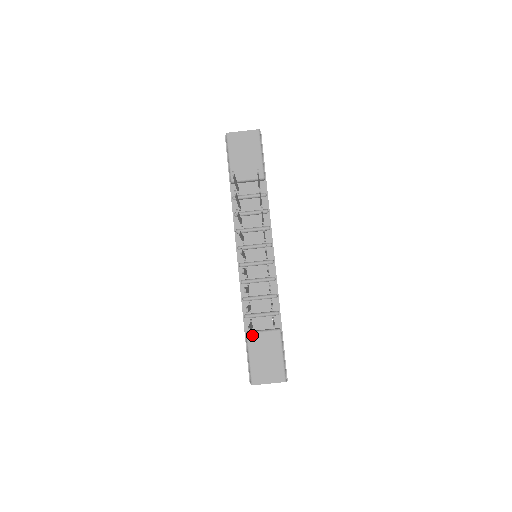
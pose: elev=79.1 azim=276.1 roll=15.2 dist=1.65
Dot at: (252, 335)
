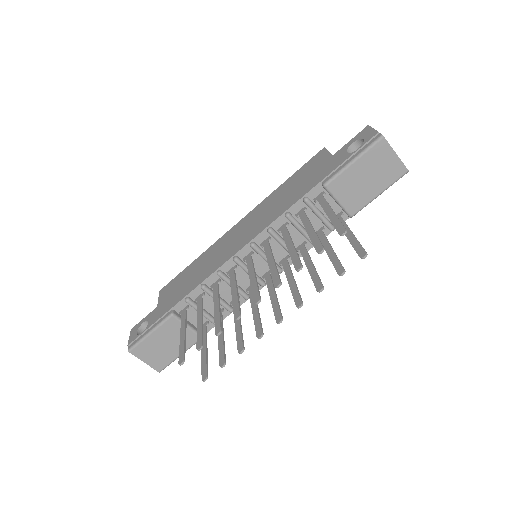
Dot at: (175, 320)
